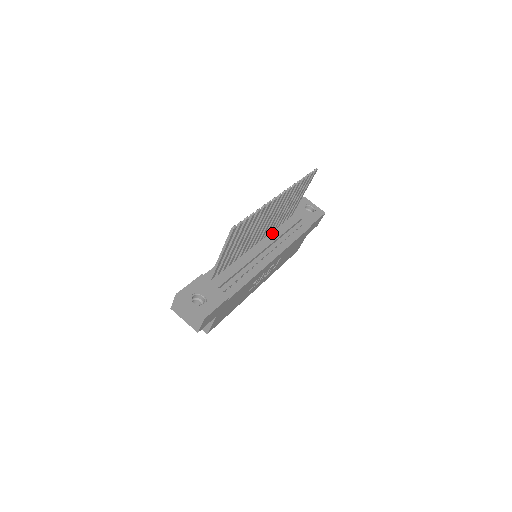
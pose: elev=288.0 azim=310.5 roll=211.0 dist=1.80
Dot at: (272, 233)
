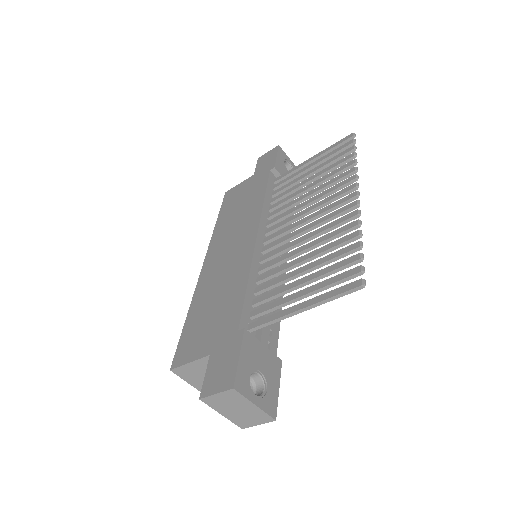
Dot at: occluded
